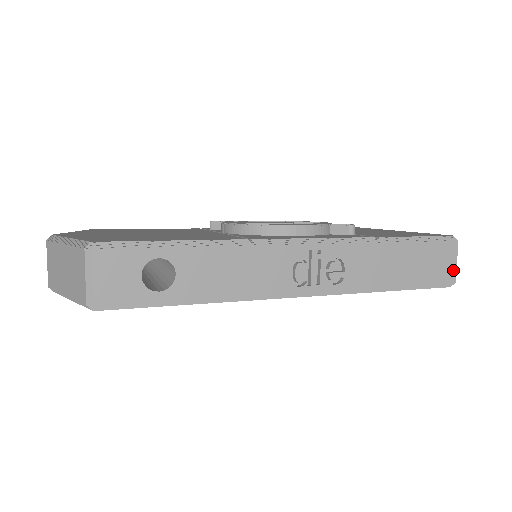
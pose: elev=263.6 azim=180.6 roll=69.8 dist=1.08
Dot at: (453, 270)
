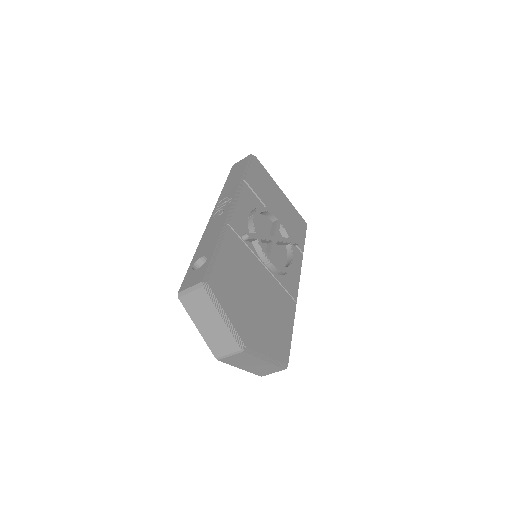
Dot at: occluded
